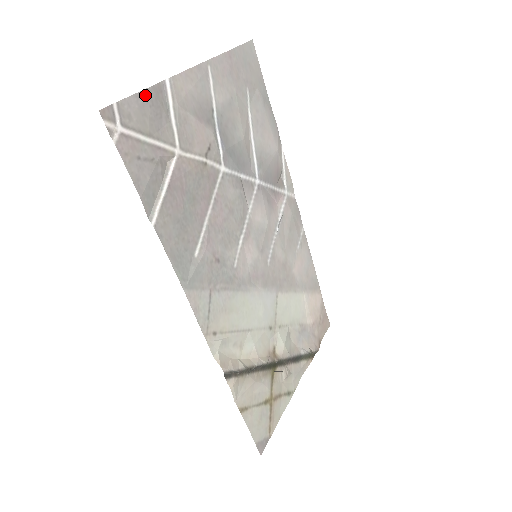
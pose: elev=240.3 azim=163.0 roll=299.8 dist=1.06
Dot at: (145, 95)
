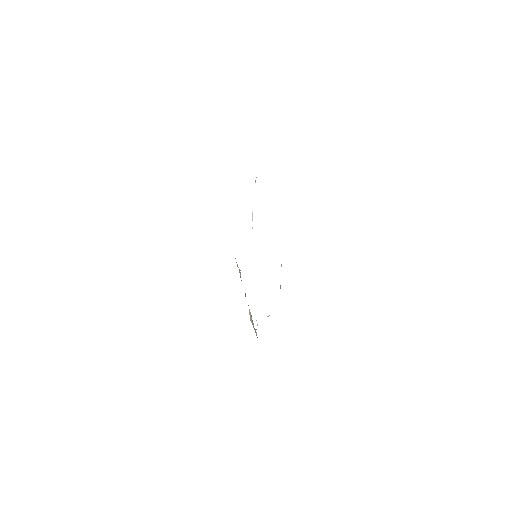
Dot at: occluded
